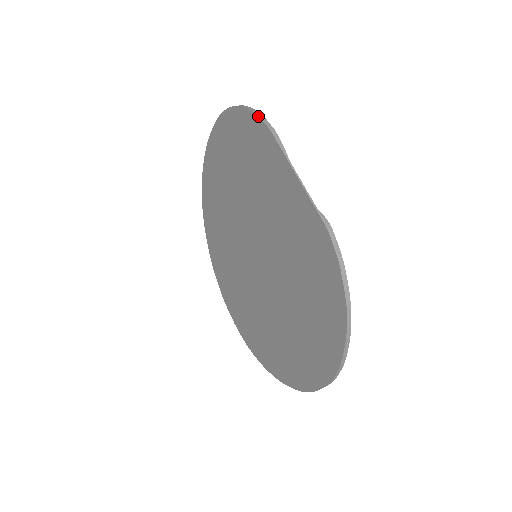
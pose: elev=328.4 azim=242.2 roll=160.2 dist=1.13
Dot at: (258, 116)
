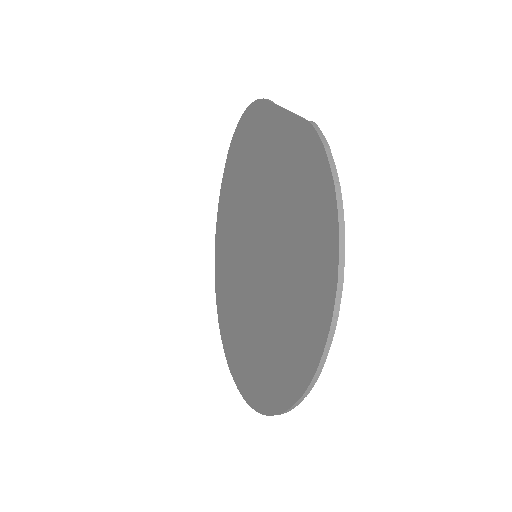
Dot at: (256, 100)
